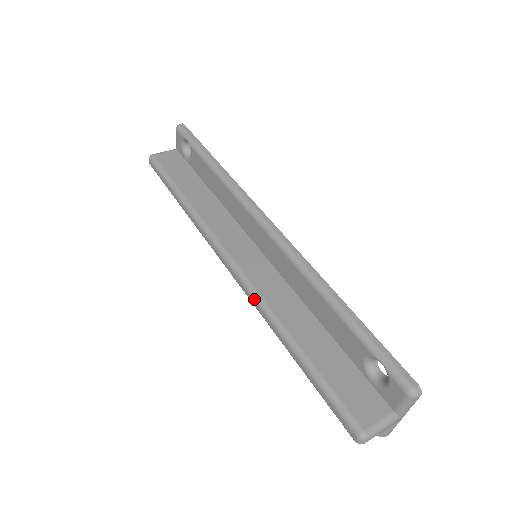
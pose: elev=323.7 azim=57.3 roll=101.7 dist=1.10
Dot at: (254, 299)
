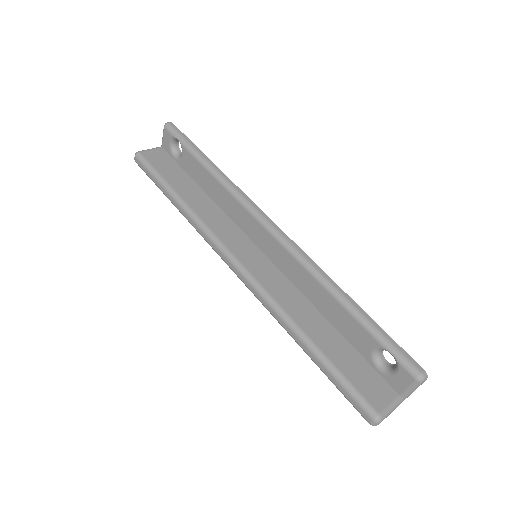
Dot at: (263, 298)
